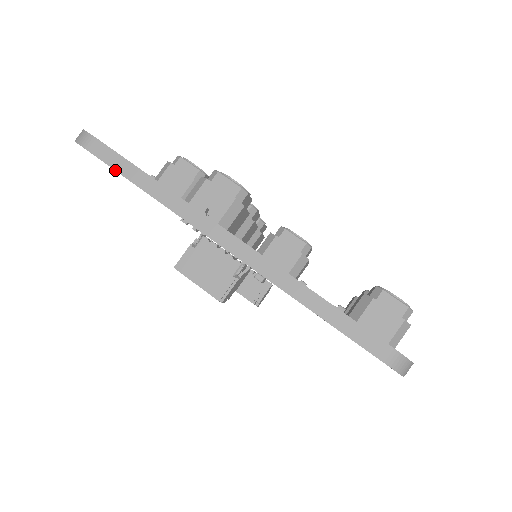
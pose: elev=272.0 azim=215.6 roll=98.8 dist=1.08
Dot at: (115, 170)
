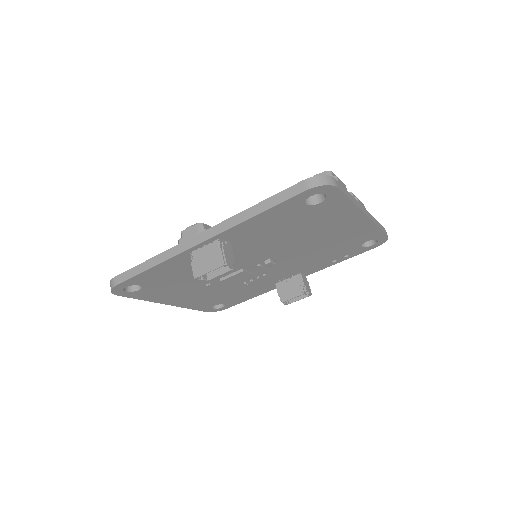
Dot at: (133, 277)
